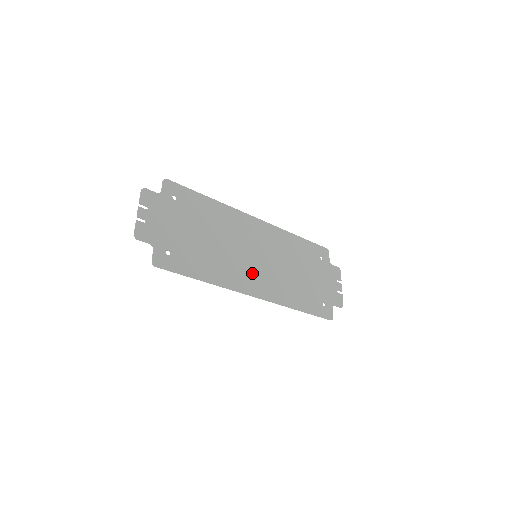
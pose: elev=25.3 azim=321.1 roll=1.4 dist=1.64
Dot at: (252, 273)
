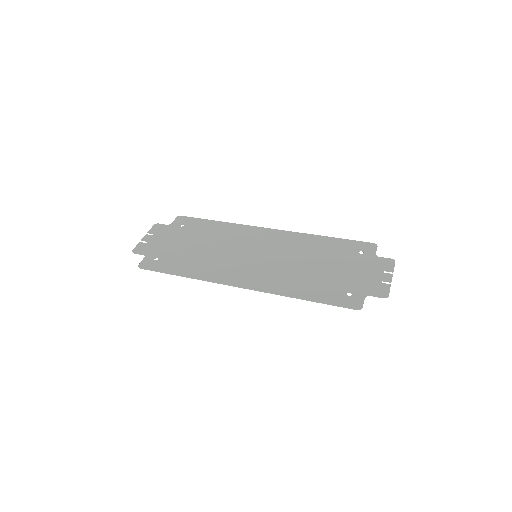
Dot at: (244, 269)
